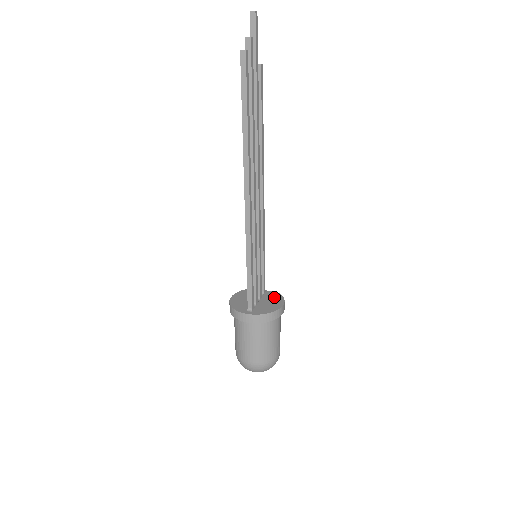
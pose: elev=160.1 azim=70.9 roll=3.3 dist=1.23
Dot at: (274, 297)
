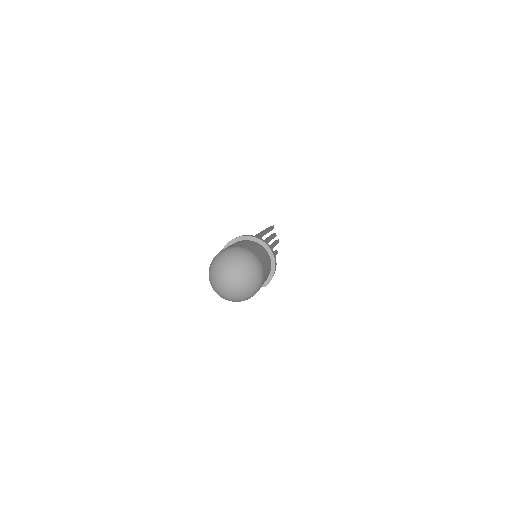
Dot at: occluded
